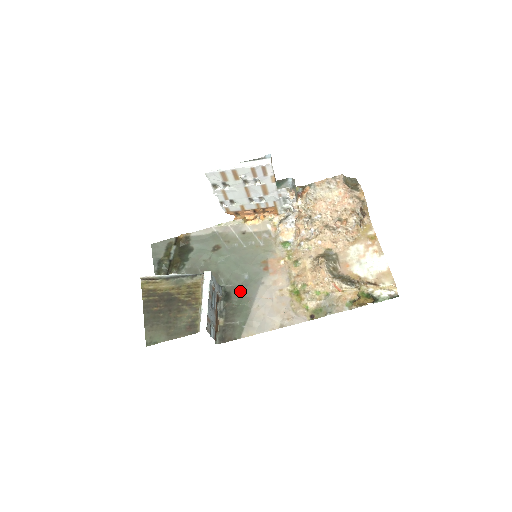
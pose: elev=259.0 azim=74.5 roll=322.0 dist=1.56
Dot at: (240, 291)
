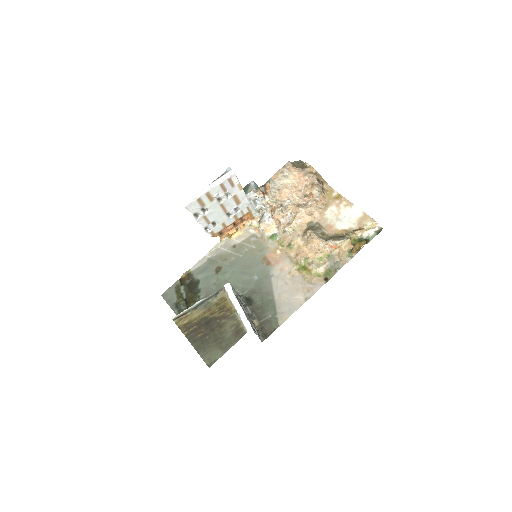
Dot at: (257, 291)
